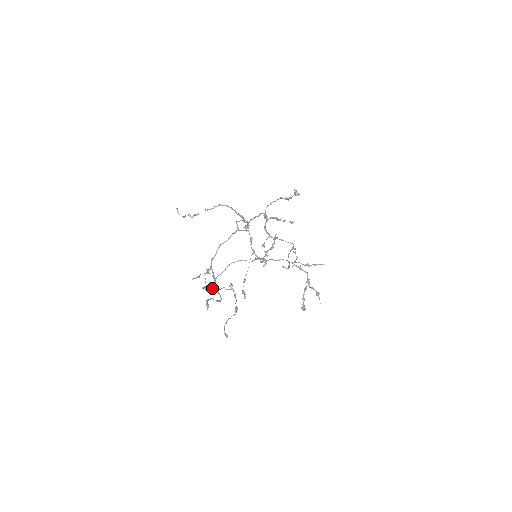
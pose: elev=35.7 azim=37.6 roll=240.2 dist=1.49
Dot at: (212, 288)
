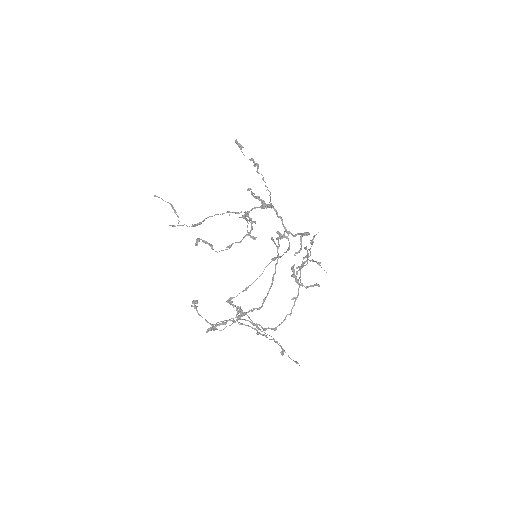
Dot at: occluded
